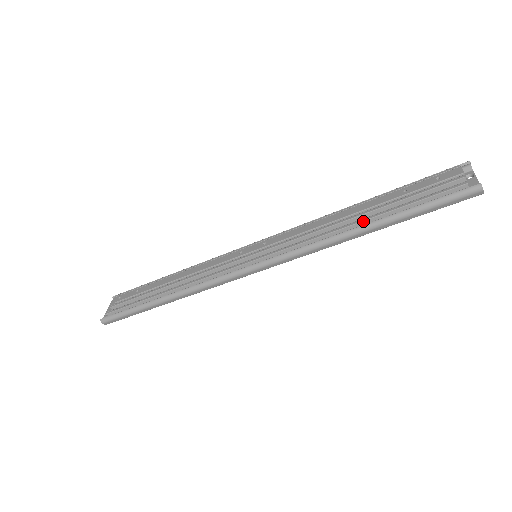
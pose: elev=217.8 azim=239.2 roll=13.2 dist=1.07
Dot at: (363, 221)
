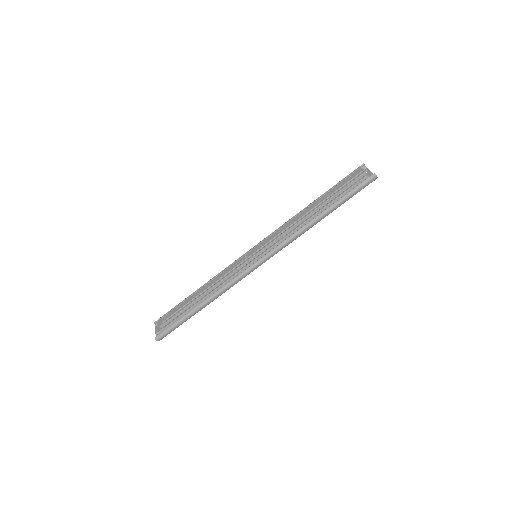
Dot at: (318, 212)
